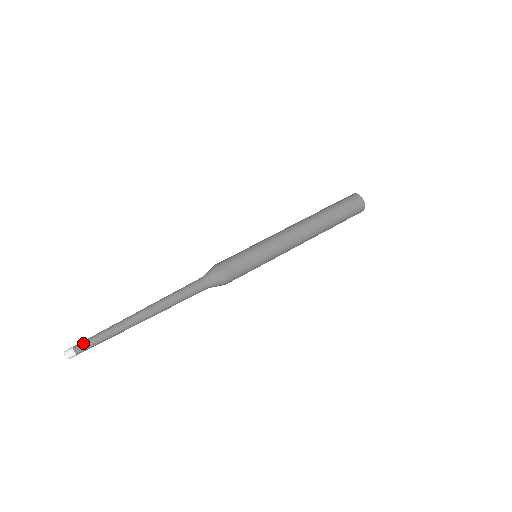
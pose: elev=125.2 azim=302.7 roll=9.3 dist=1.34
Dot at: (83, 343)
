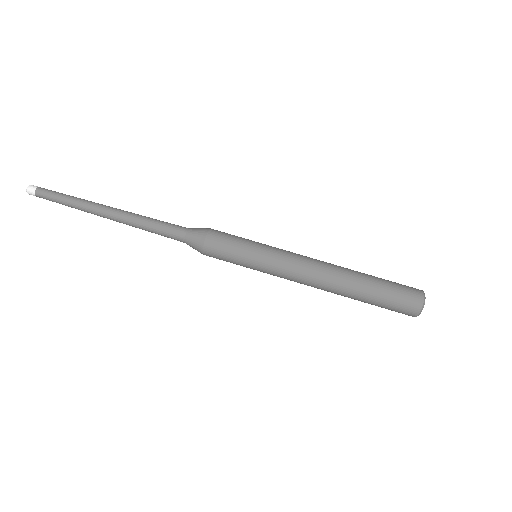
Dot at: (49, 190)
